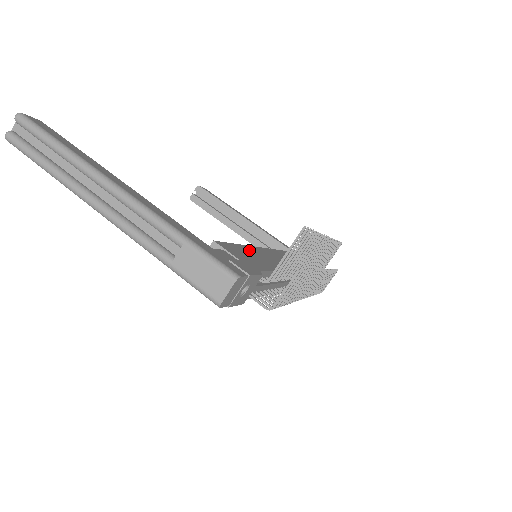
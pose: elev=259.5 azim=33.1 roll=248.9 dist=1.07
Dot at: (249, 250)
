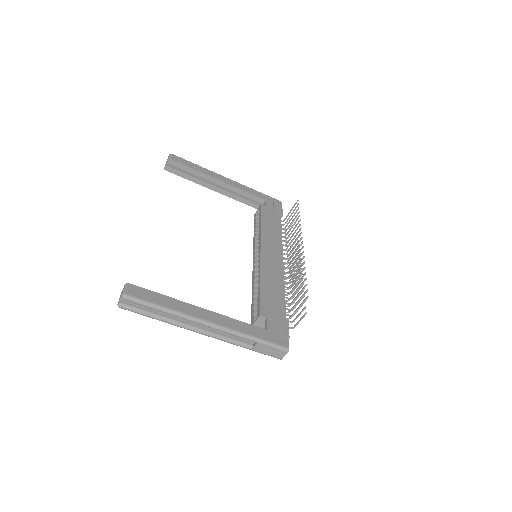
Dot at: (266, 285)
